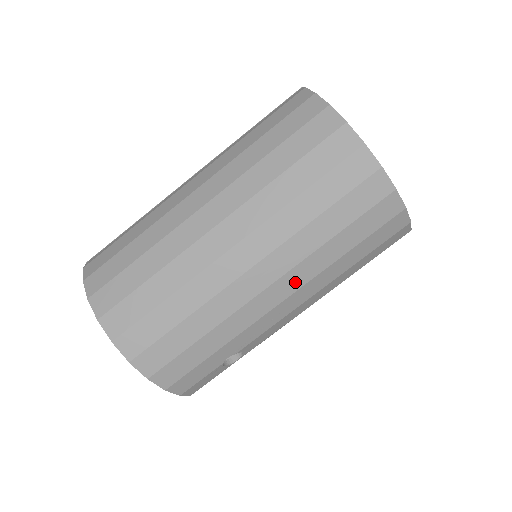
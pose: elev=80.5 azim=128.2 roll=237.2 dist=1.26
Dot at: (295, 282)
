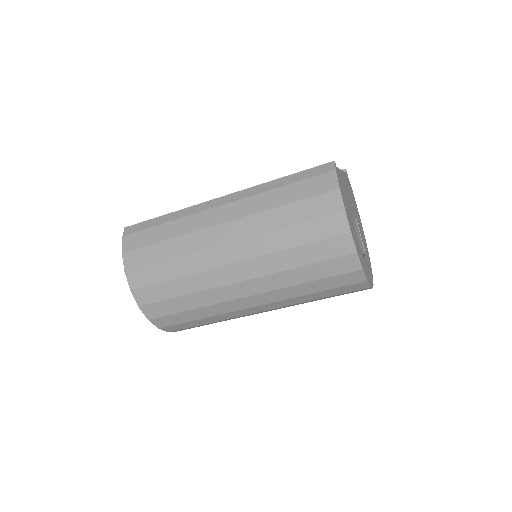
Dot at: (275, 306)
